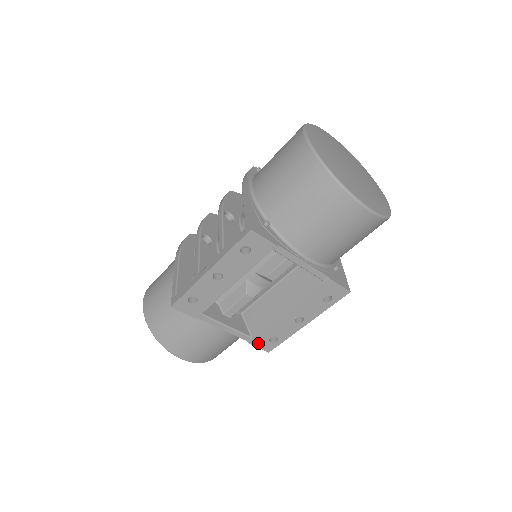
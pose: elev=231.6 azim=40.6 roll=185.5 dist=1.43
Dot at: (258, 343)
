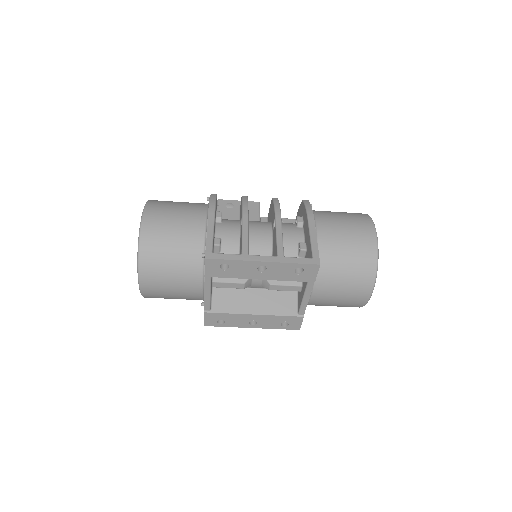
Dot at: (209, 317)
